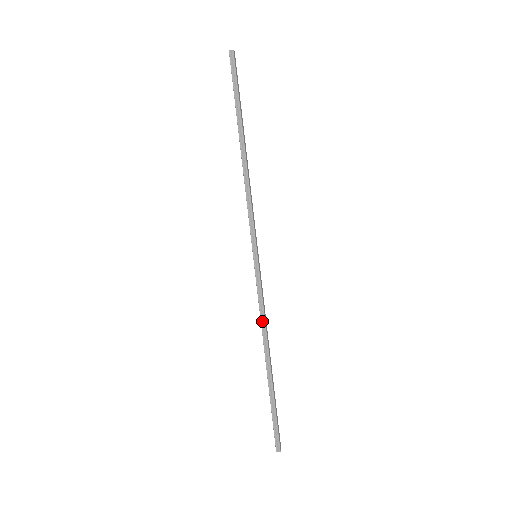
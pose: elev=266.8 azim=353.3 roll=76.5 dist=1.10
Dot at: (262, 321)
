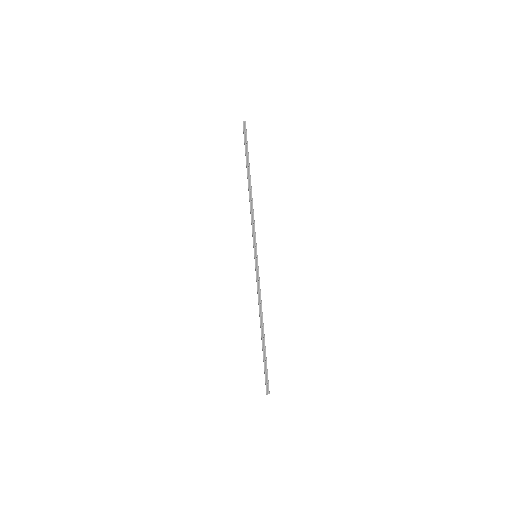
Dot at: (259, 301)
